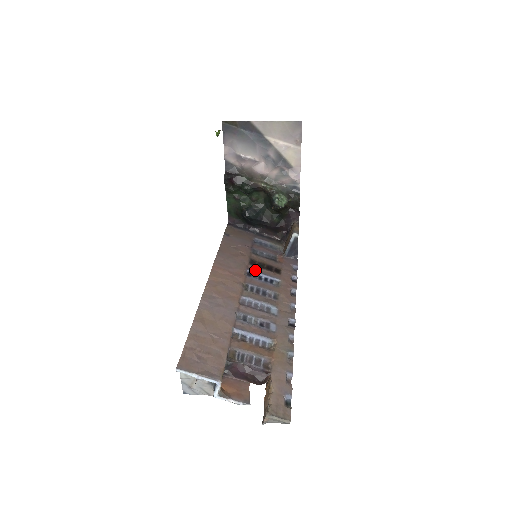
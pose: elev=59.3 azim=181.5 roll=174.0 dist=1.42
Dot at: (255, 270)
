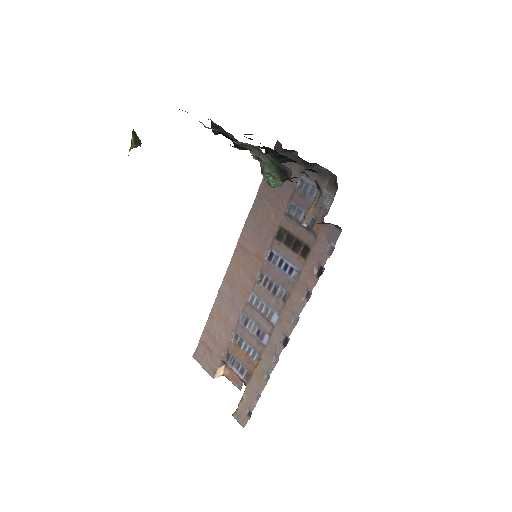
Dot at: (278, 250)
